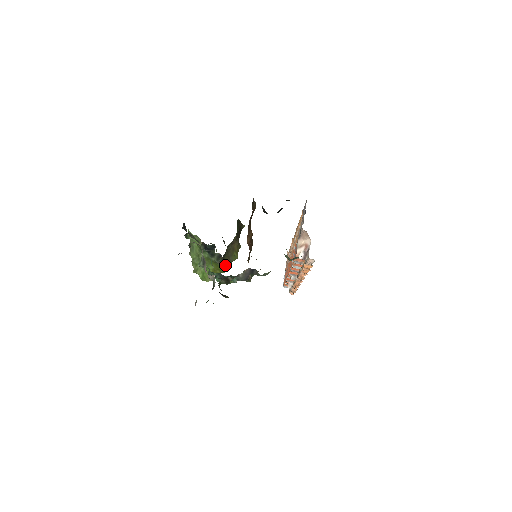
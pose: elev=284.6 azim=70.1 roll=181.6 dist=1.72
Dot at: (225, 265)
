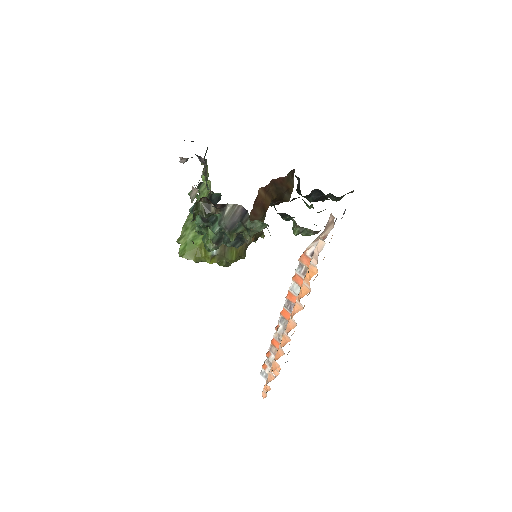
Dot at: (216, 250)
